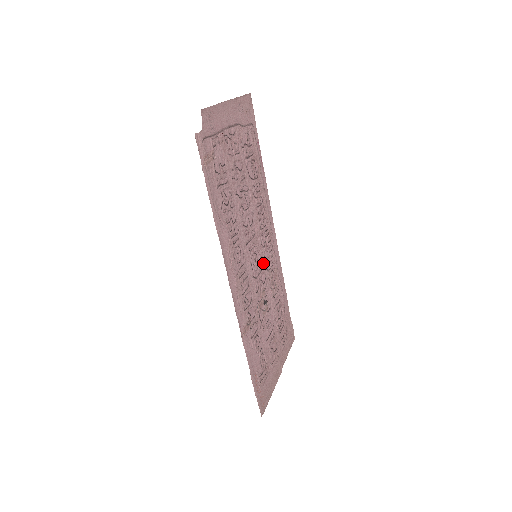
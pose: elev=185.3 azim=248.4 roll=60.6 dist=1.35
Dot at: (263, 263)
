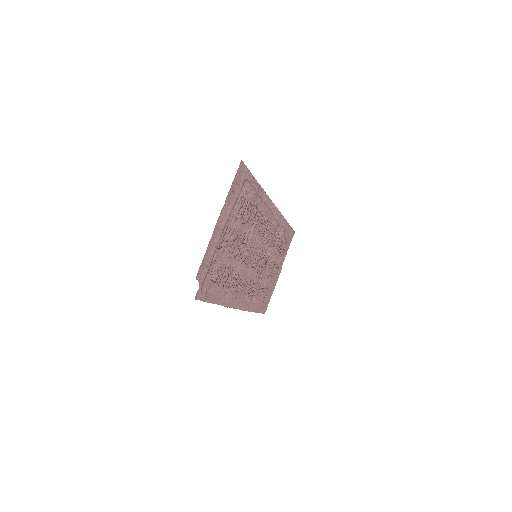
Dot at: (263, 247)
